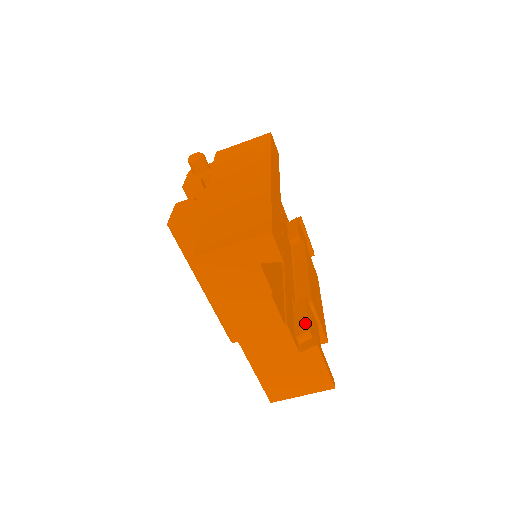
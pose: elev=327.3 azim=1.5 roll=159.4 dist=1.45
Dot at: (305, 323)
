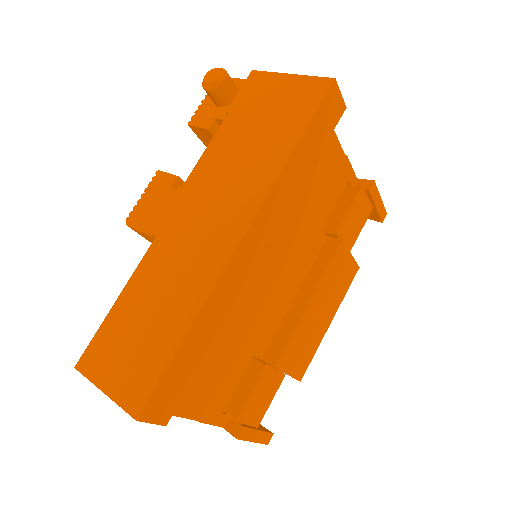
Dot at: (241, 404)
